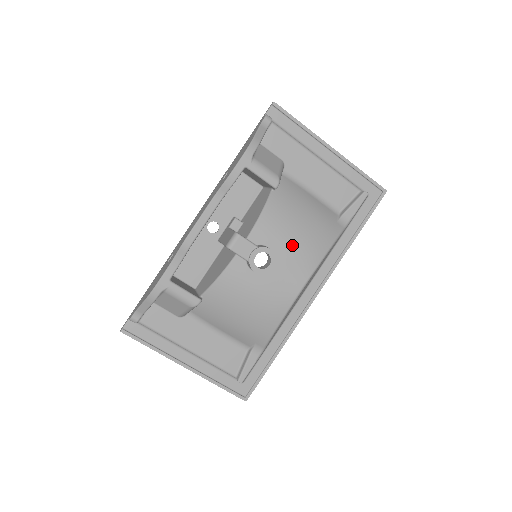
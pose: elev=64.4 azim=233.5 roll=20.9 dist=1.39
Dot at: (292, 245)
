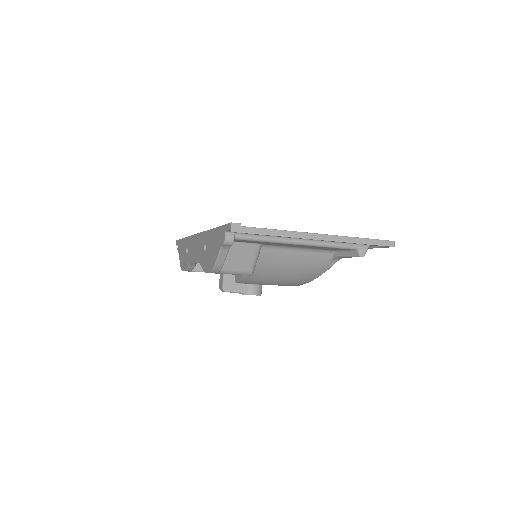
Dot at: (276, 284)
